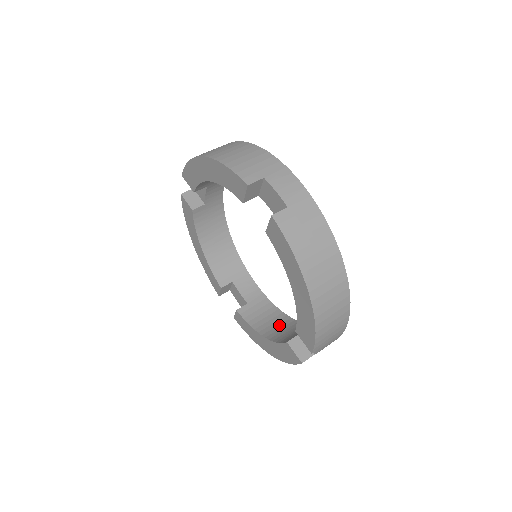
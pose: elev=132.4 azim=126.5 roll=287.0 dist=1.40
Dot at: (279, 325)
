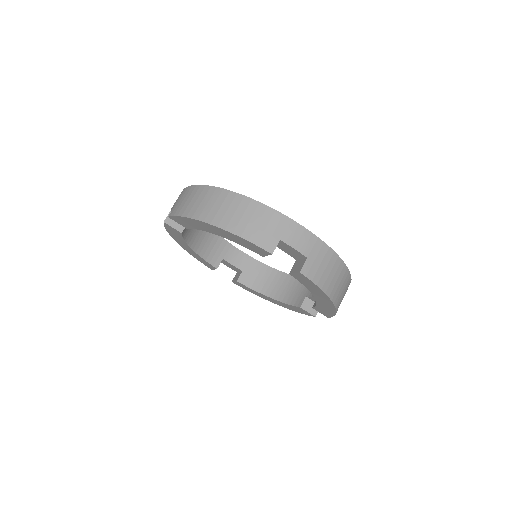
Dot at: (278, 283)
